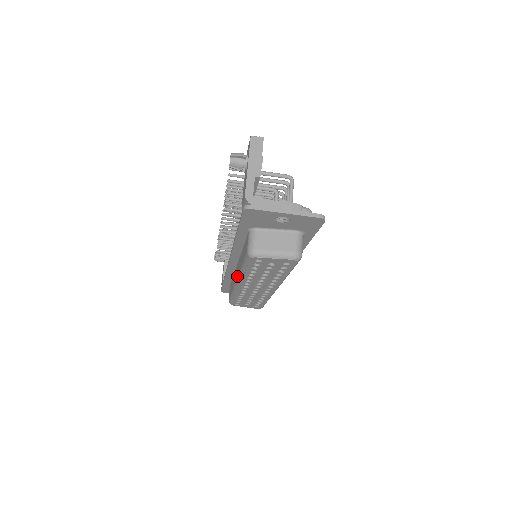
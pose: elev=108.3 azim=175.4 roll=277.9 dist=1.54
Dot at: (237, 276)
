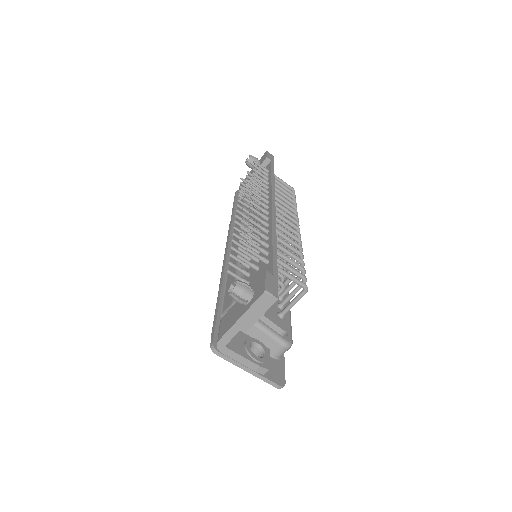
Dot at: (221, 275)
